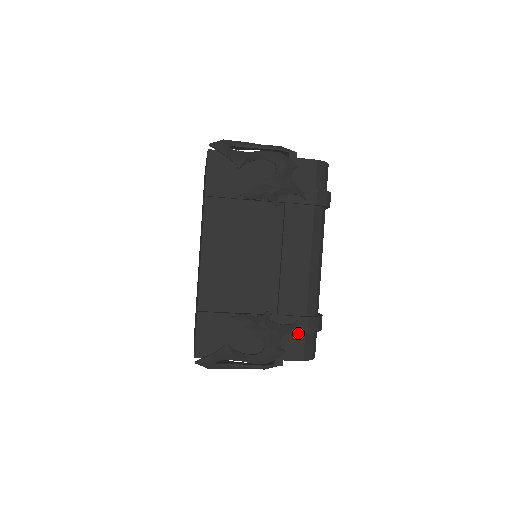
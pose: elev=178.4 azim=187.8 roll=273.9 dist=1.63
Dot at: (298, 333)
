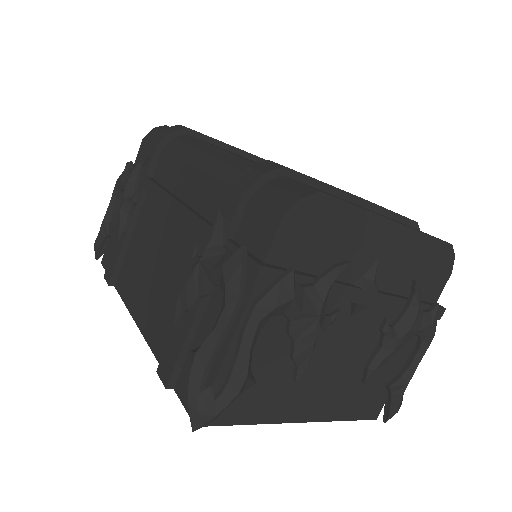
Dot at: (246, 214)
